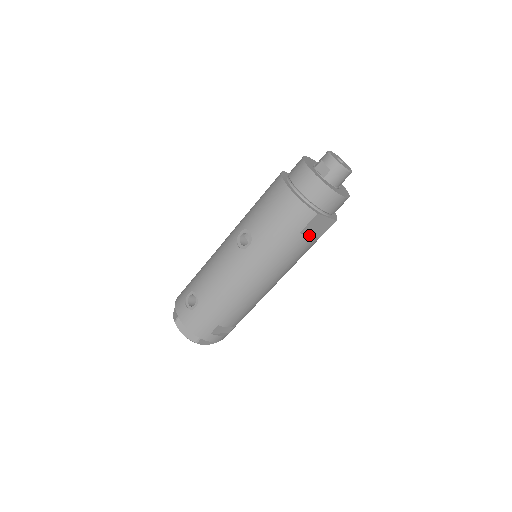
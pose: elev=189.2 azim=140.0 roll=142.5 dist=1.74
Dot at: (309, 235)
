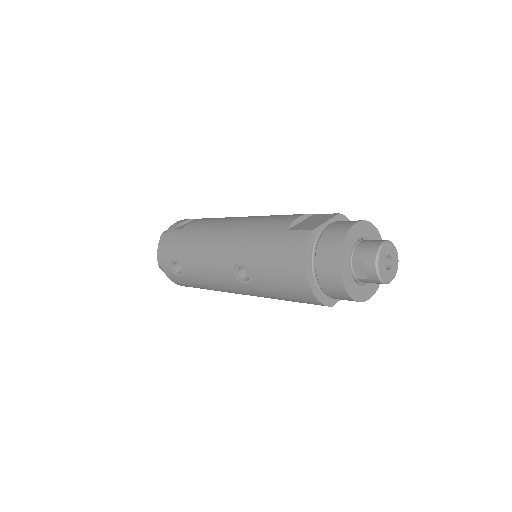
Dot at: occluded
